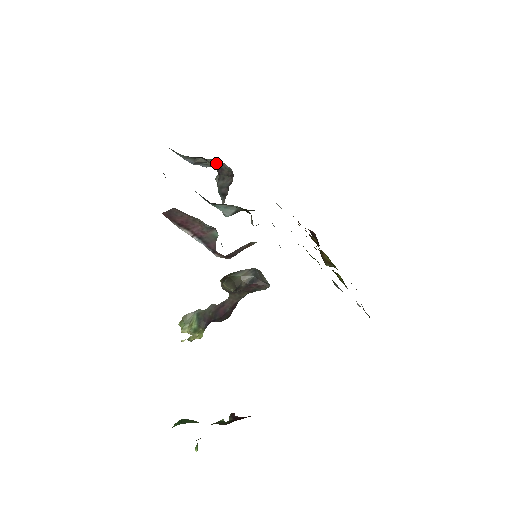
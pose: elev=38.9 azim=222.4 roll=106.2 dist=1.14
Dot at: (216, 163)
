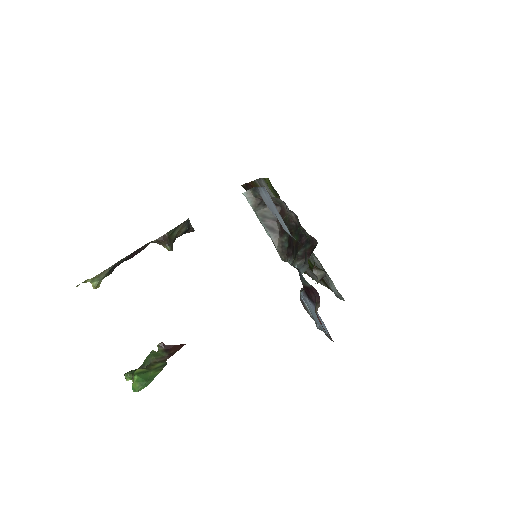
Dot at: occluded
